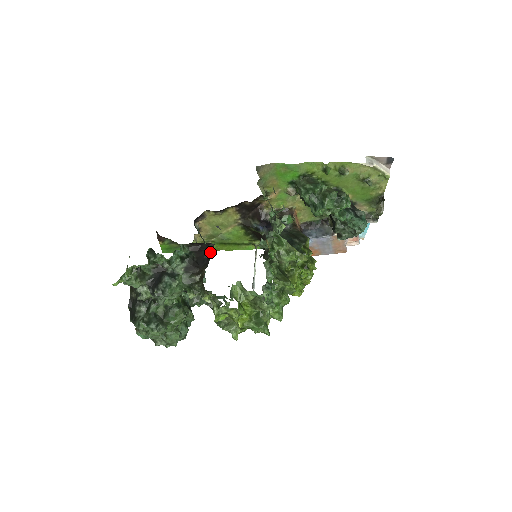
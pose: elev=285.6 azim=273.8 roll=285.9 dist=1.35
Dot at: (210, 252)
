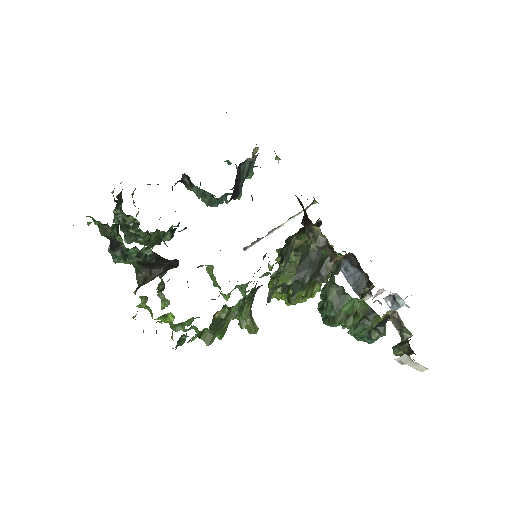
Dot at: (171, 266)
